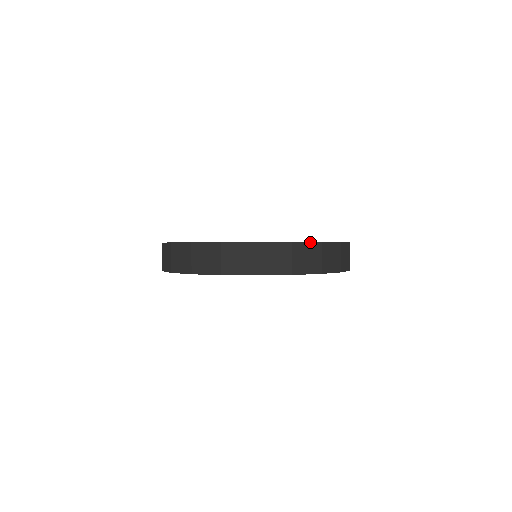
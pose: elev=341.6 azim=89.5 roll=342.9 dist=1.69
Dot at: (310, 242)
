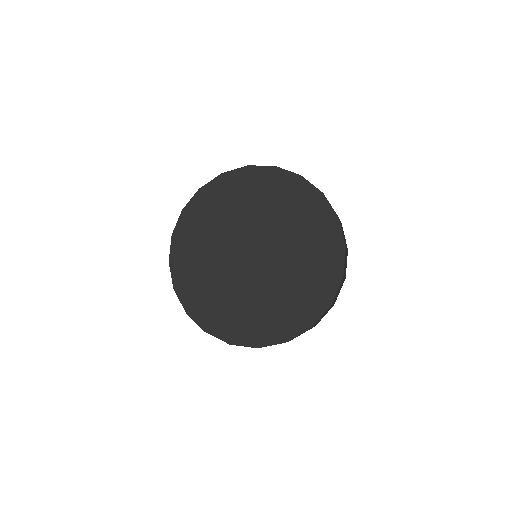
Dot at: occluded
